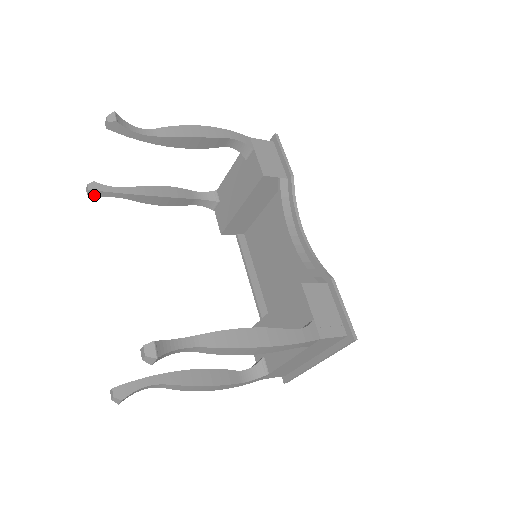
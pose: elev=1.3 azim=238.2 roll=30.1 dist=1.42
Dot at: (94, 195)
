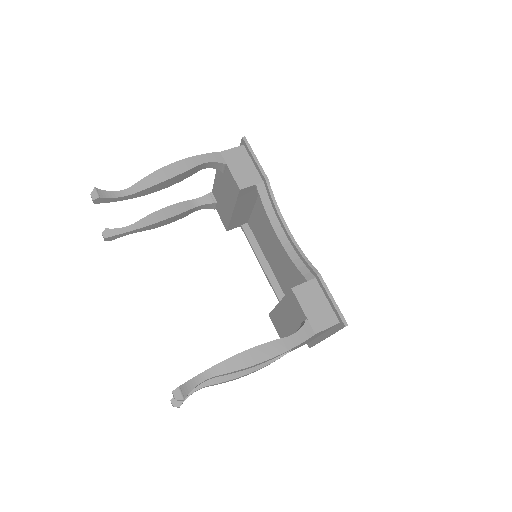
Dot at: (110, 239)
